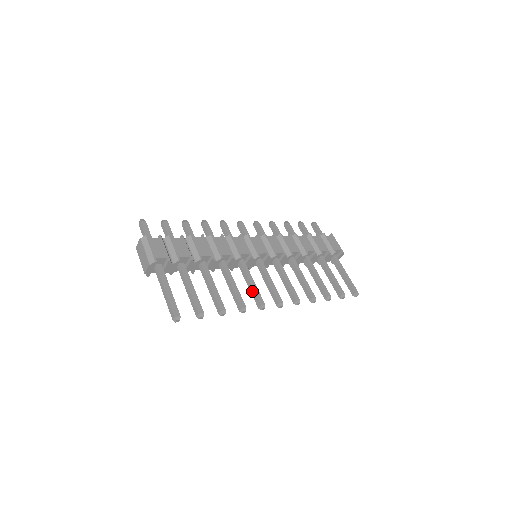
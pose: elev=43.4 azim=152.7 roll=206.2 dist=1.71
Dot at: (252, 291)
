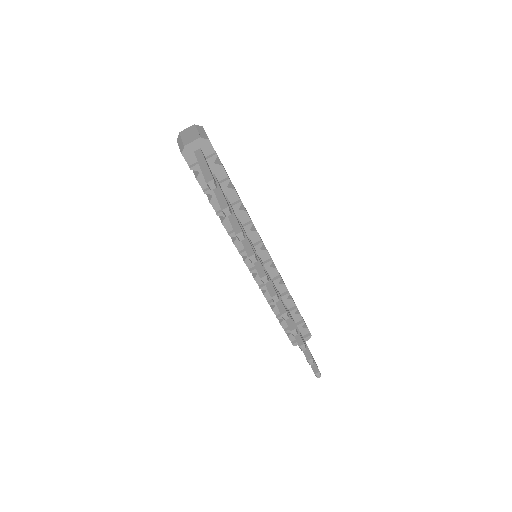
Dot at: (257, 263)
